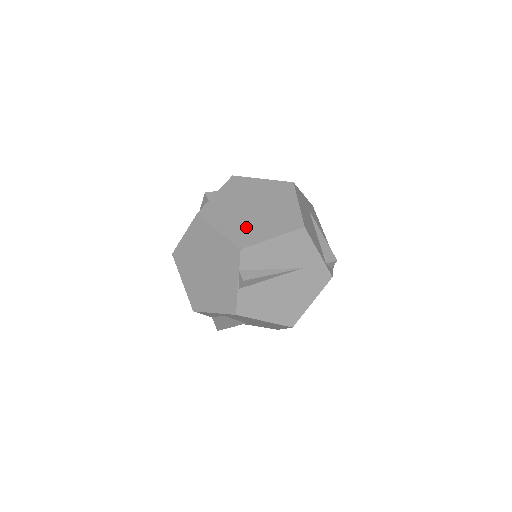
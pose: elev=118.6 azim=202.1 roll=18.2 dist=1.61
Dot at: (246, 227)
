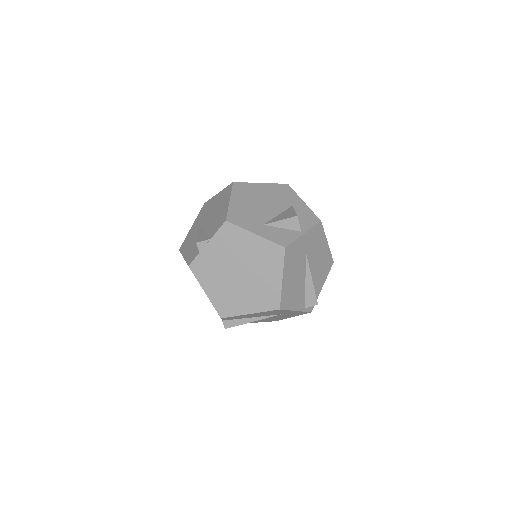
Dot at: (229, 295)
